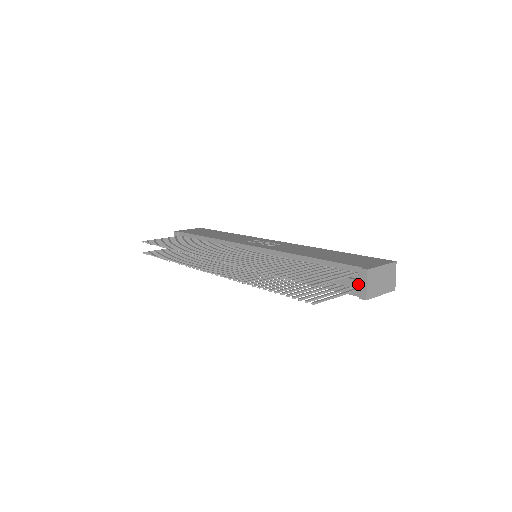
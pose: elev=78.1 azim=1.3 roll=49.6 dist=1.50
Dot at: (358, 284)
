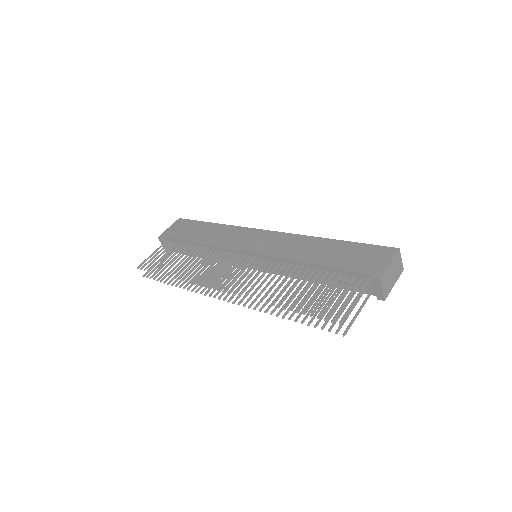
Dot at: (373, 289)
